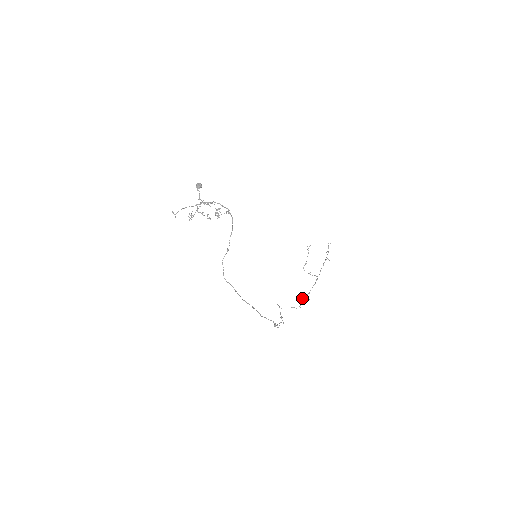
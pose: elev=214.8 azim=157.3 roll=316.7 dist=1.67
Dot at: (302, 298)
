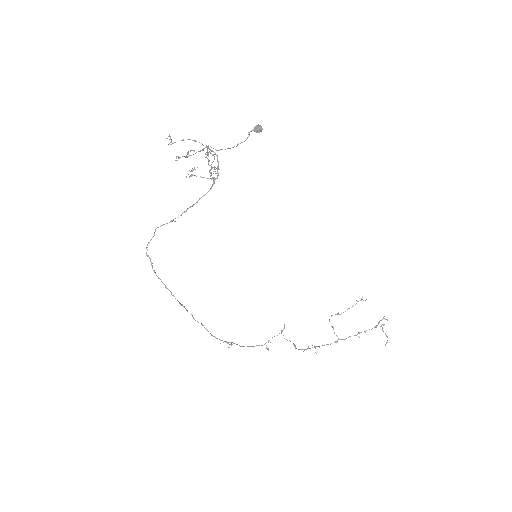
Dot at: occluded
